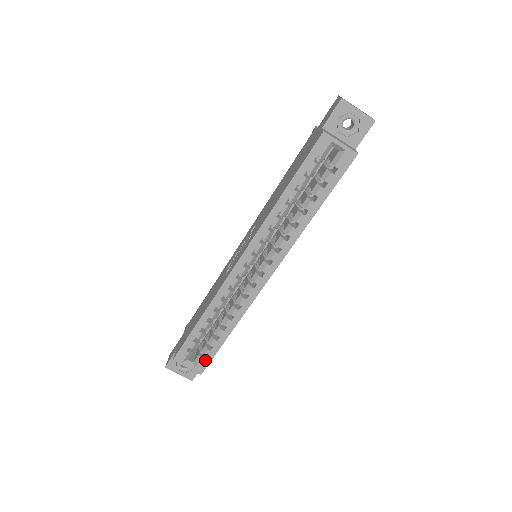
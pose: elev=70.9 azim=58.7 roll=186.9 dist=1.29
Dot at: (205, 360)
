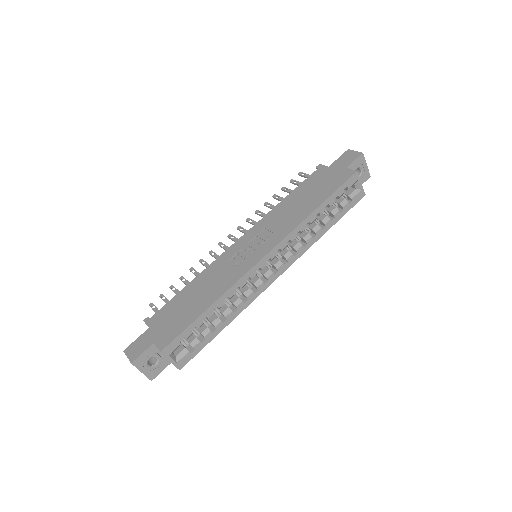
Dot at: (191, 353)
